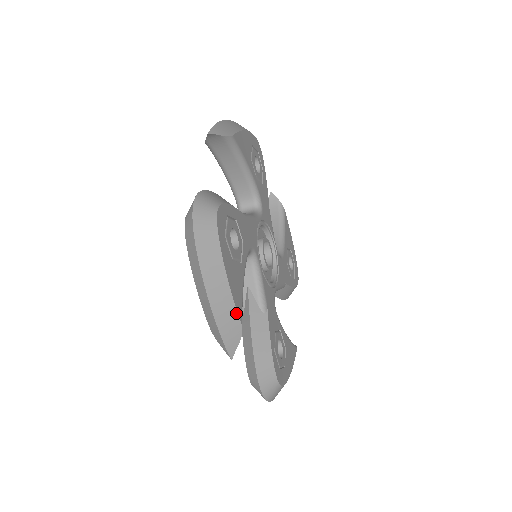
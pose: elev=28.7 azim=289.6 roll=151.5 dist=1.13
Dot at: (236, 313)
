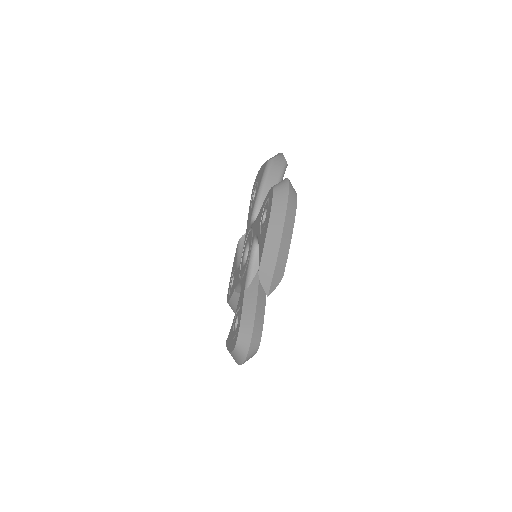
Dot at: (285, 264)
